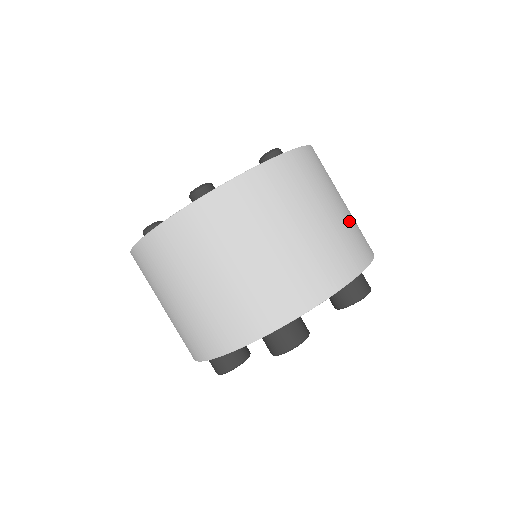
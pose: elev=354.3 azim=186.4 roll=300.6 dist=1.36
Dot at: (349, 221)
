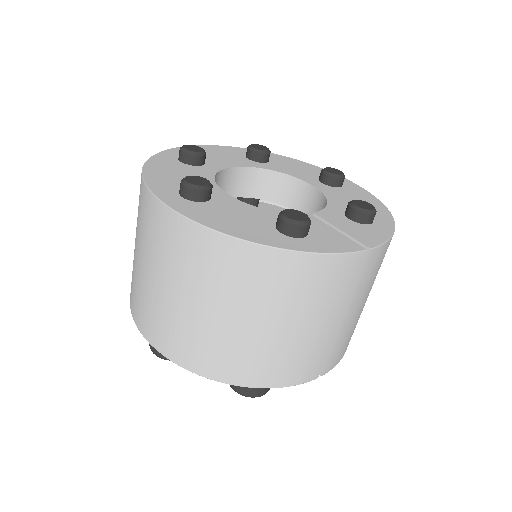
Dot at: (293, 346)
